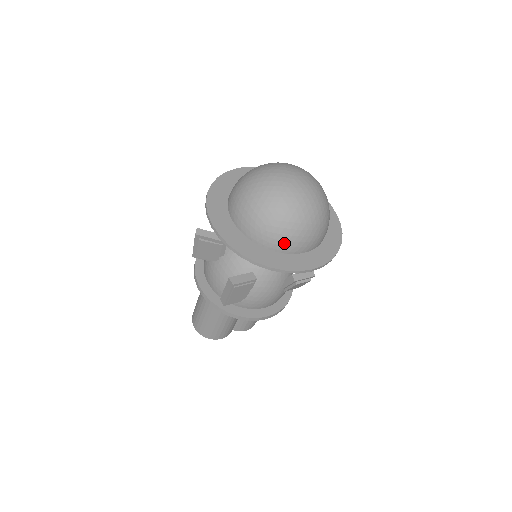
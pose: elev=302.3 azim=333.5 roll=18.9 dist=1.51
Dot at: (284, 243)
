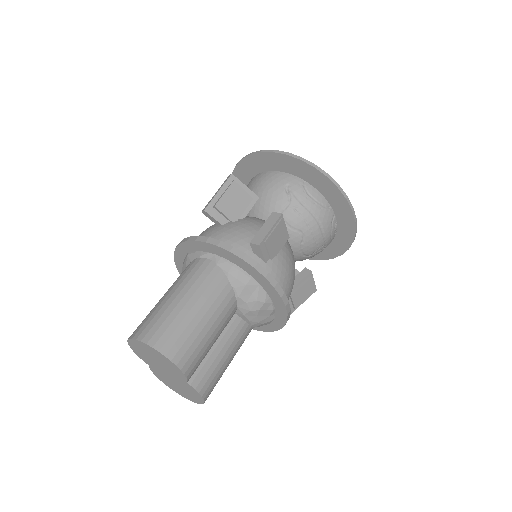
Dot at: occluded
